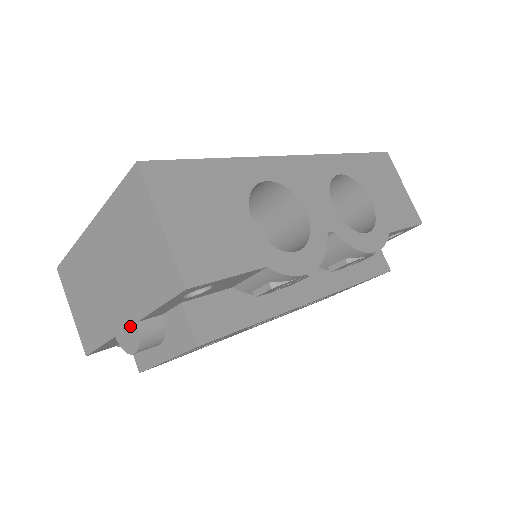
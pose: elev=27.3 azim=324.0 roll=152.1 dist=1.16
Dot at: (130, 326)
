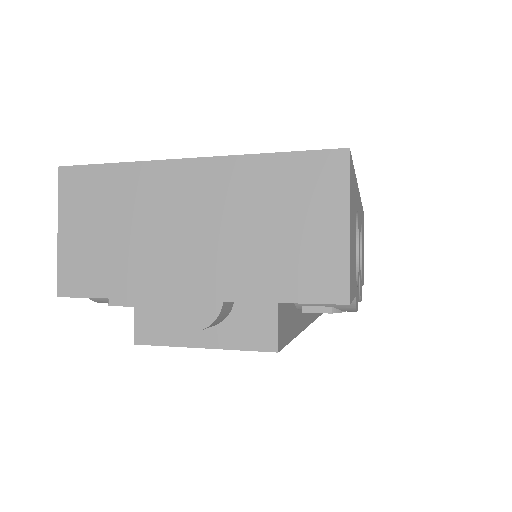
Dot at: (204, 300)
